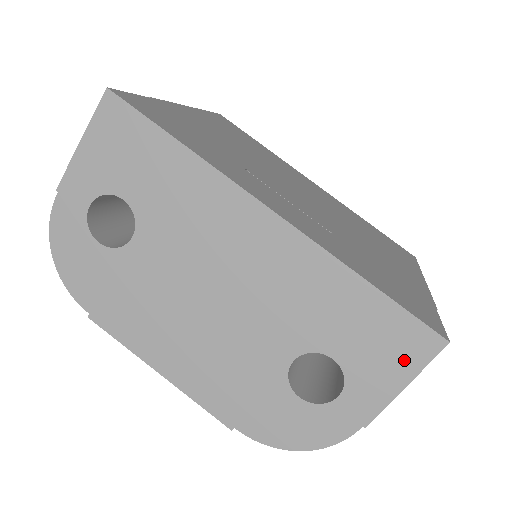
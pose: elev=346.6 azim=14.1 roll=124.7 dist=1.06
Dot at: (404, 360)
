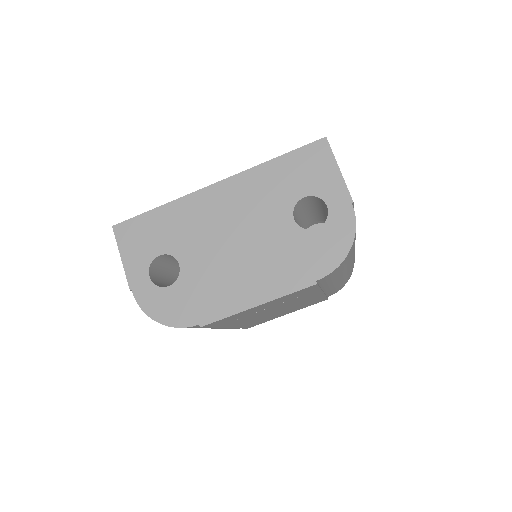
Dot at: (324, 162)
